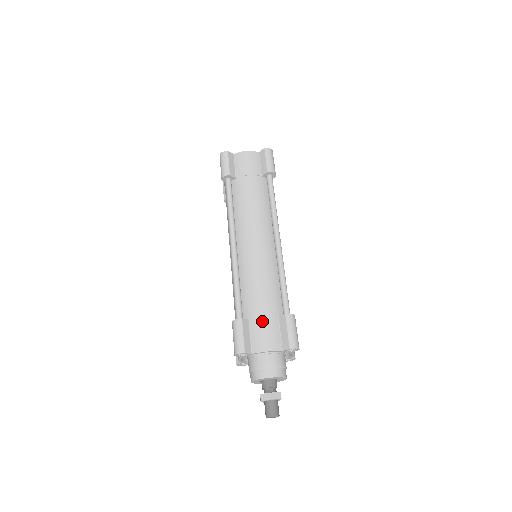
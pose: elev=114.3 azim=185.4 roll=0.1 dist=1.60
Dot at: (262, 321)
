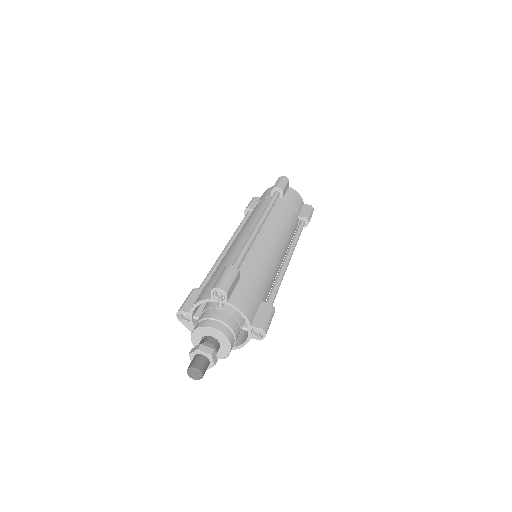
Dot at: (251, 289)
